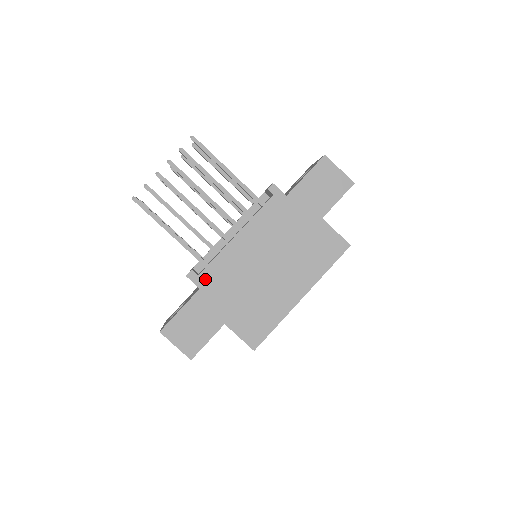
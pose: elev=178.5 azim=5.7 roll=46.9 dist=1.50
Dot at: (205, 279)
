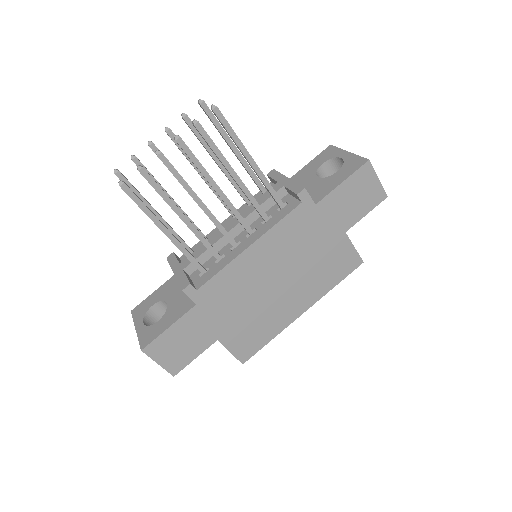
Dot at: (204, 294)
